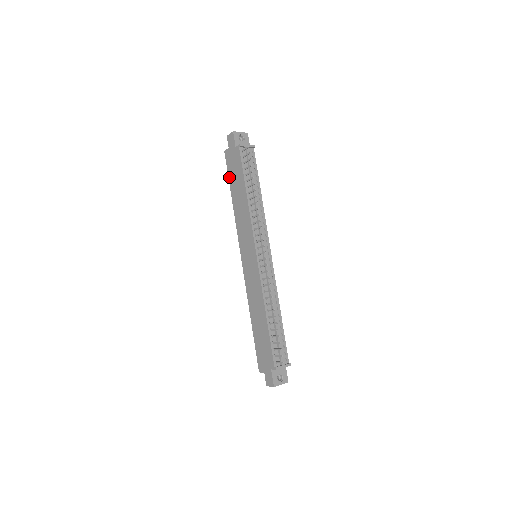
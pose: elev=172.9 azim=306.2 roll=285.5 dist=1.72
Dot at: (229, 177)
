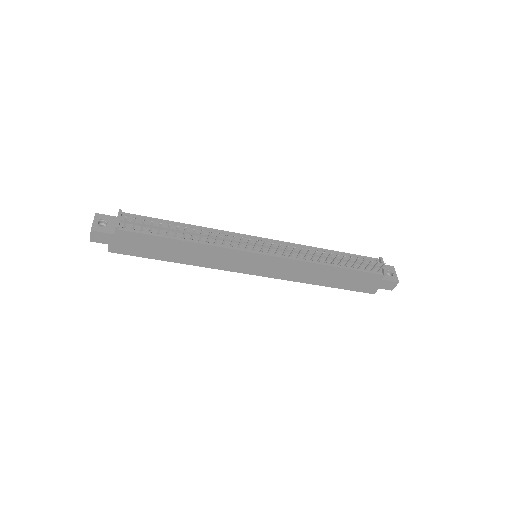
Dot at: (146, 257)
